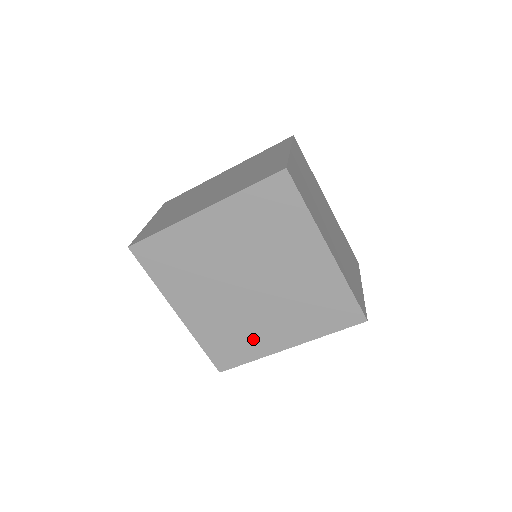
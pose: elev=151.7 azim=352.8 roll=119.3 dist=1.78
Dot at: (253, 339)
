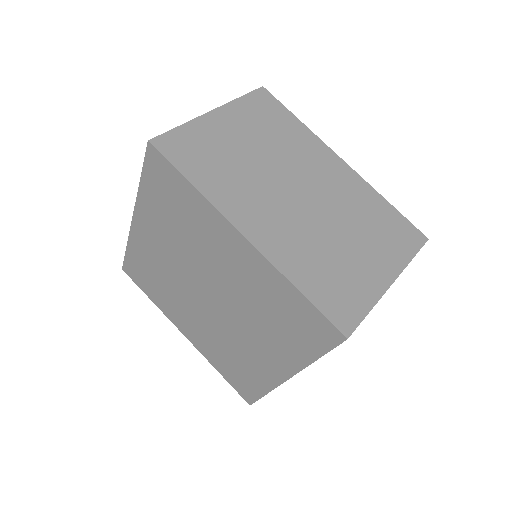
Dot at: (168, 301)
